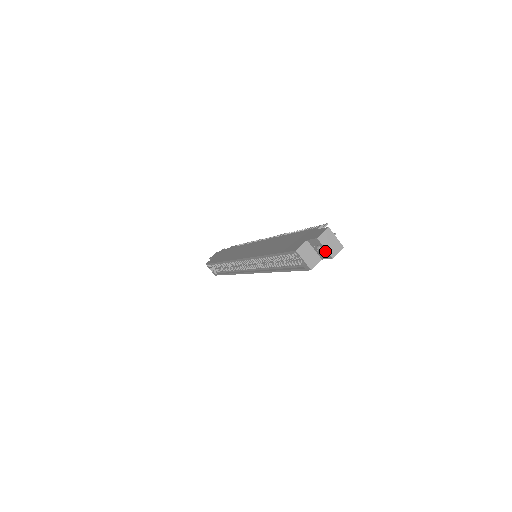
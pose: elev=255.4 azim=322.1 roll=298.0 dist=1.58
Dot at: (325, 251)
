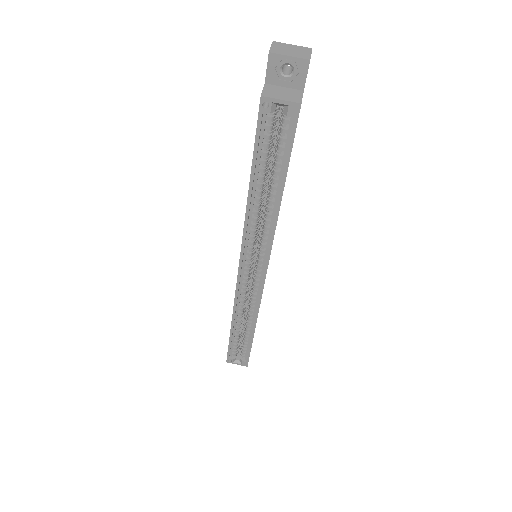
Dot at: (294, 62)
